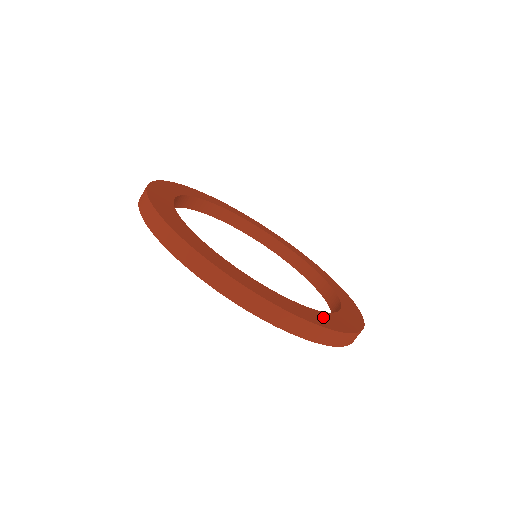
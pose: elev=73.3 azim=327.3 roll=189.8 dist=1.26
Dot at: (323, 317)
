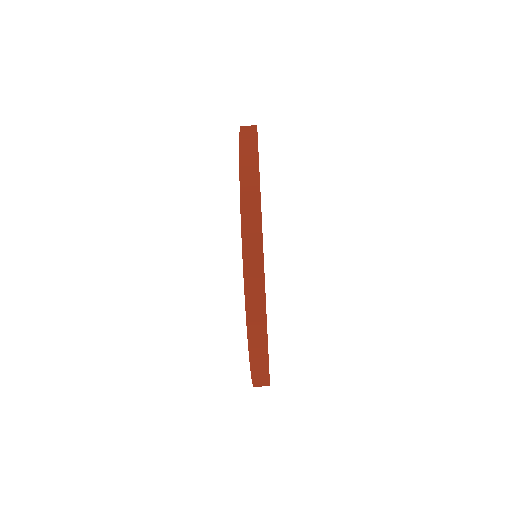
Dot at: occluded
